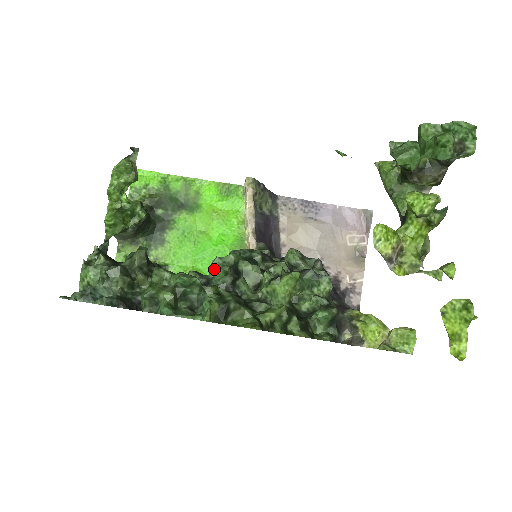
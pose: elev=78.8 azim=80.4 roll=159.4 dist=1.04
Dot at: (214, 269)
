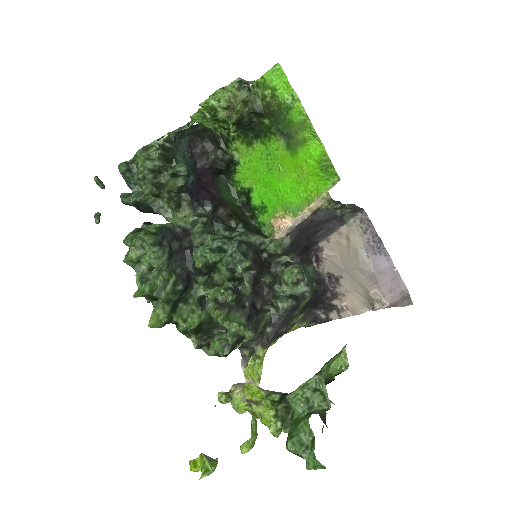
Dot at: (197, 253)
